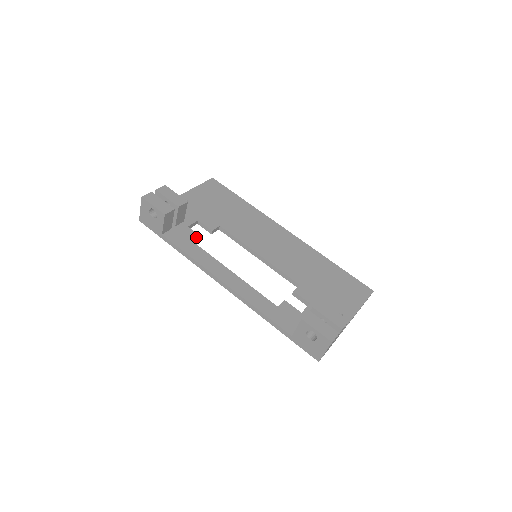
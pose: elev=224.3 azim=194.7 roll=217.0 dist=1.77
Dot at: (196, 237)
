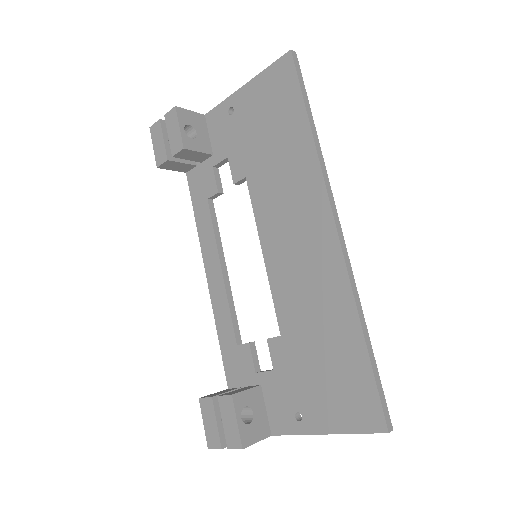
Dot at: (212, 190)
